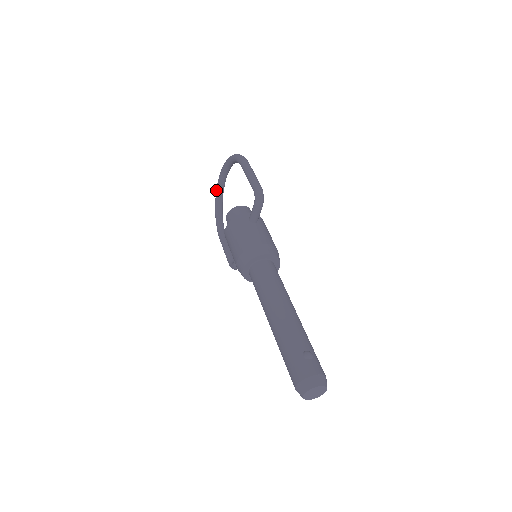
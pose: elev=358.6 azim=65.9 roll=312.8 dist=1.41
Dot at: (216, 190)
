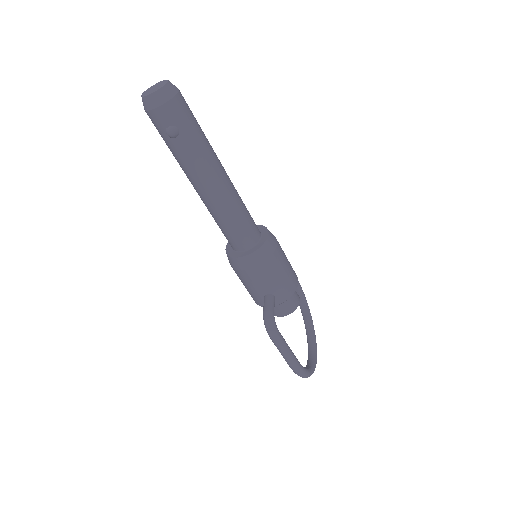
Dot at: occluded
